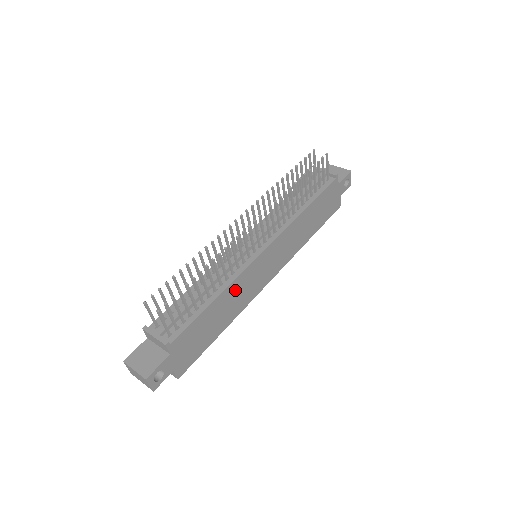
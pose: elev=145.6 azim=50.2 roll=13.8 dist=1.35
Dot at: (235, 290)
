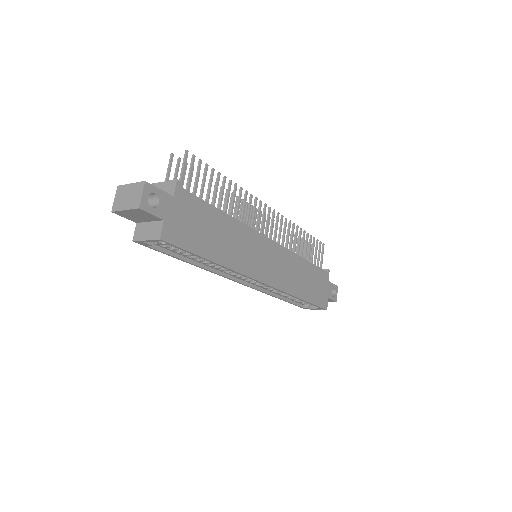
Dot at: (240, 235)
